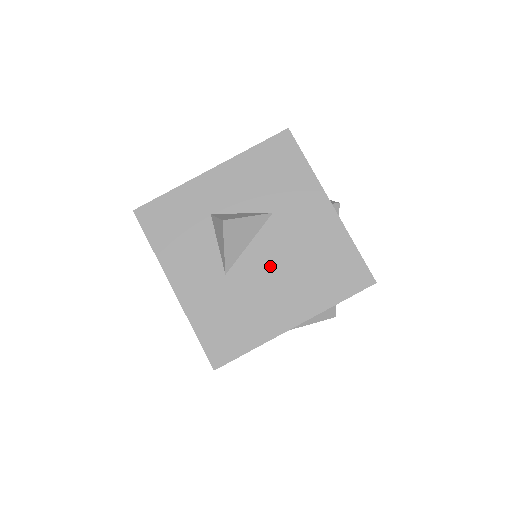
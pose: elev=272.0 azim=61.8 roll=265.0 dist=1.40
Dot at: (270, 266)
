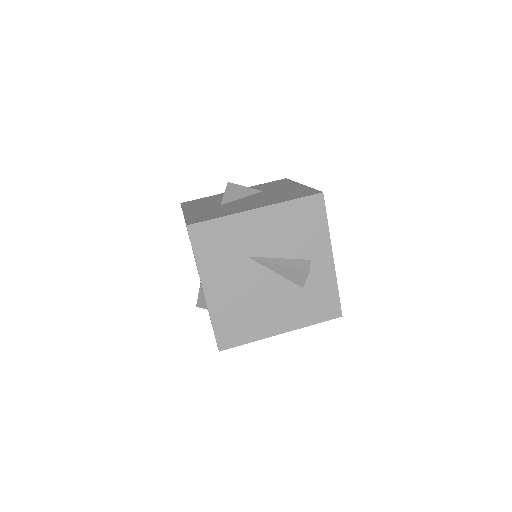
Dot at: (251, 200)
